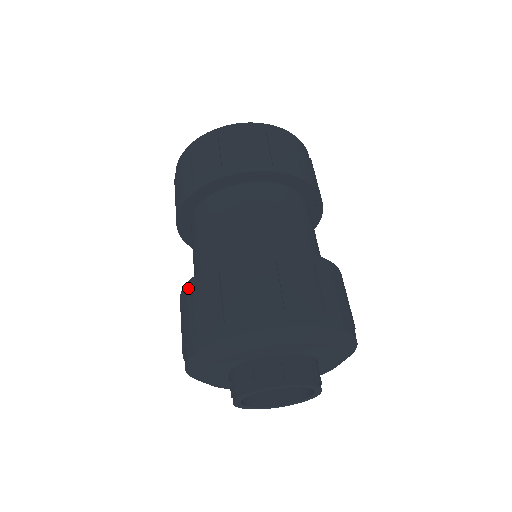
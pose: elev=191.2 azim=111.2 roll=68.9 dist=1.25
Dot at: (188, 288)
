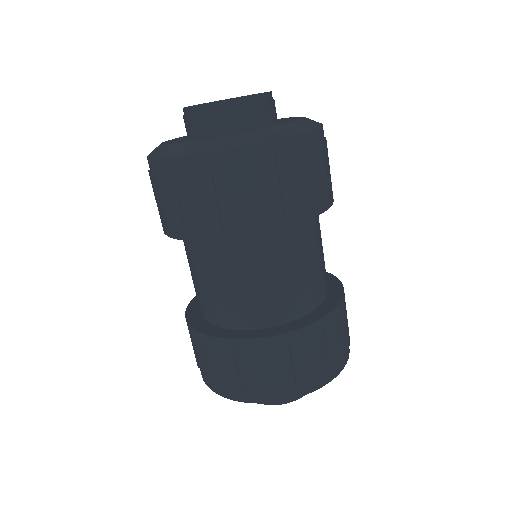
Dot at: (228, 346)
